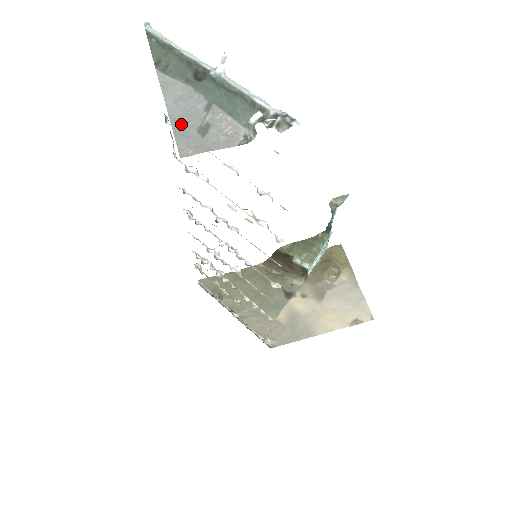
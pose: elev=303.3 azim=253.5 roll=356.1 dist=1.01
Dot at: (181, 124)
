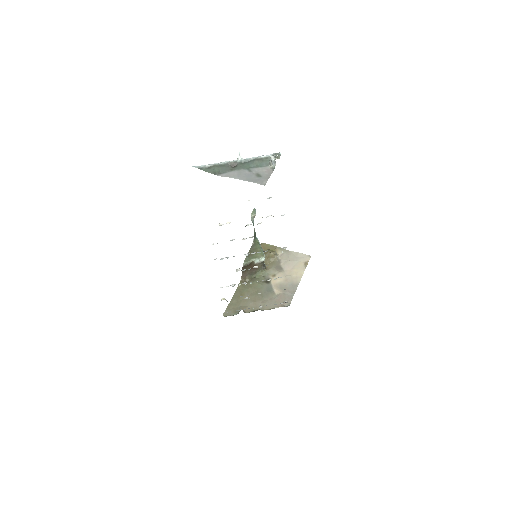
Dot at: (251, 179)
